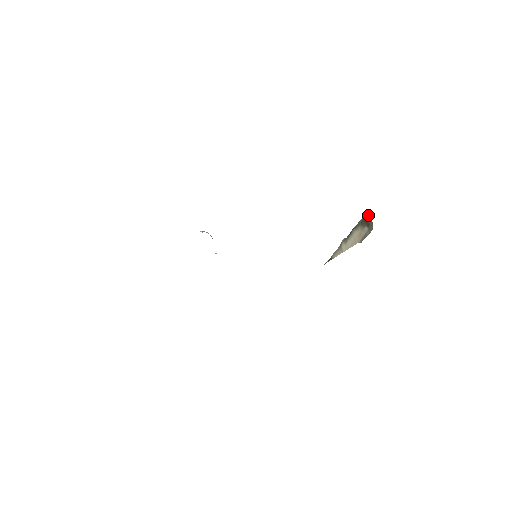
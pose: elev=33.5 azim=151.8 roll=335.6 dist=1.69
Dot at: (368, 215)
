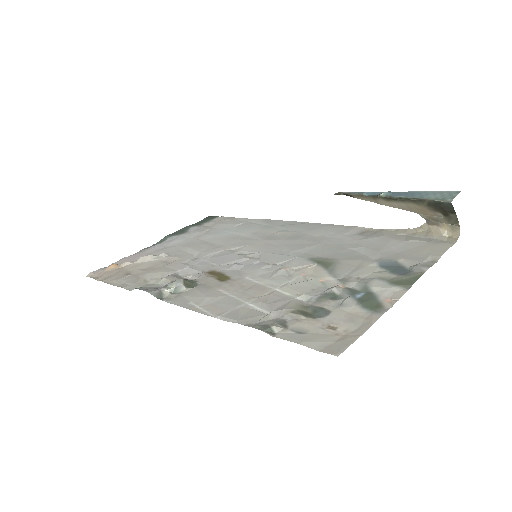
Dot at: (448, 207)
